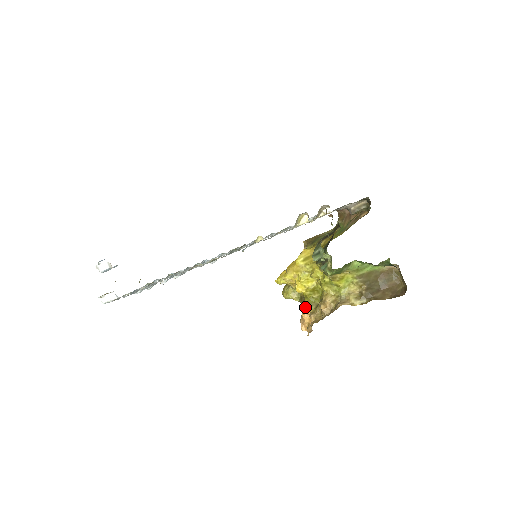
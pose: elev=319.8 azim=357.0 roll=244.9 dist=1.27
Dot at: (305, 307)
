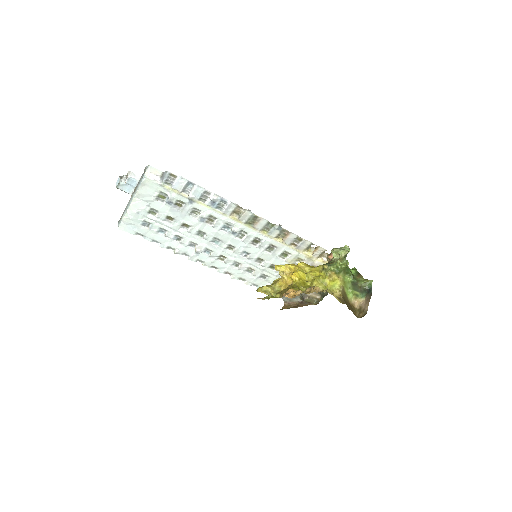
Dot at: (293, 287)
